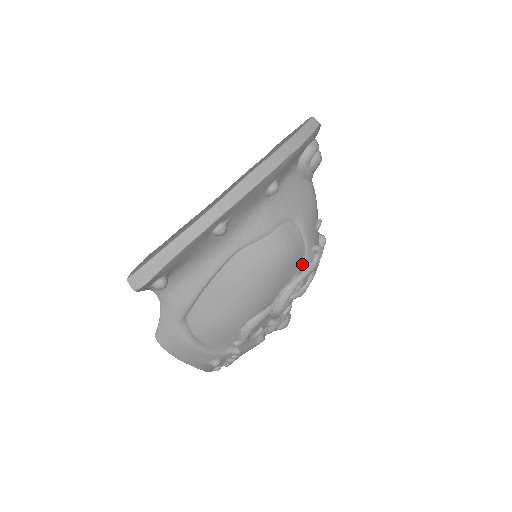
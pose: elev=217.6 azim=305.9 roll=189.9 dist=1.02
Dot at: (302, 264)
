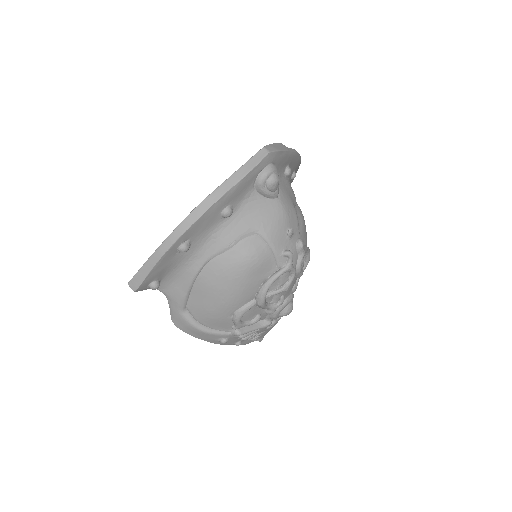
Dot at: (275, 267)
